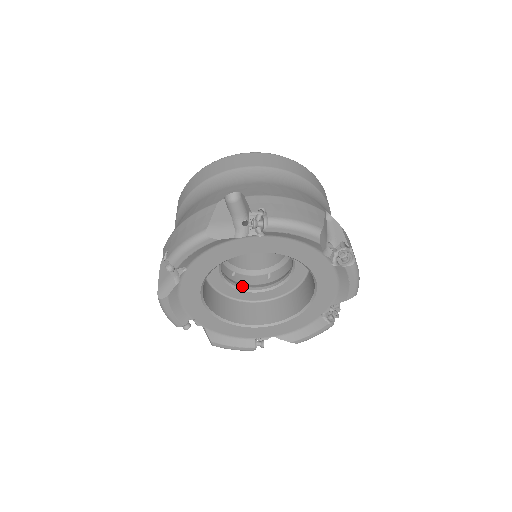
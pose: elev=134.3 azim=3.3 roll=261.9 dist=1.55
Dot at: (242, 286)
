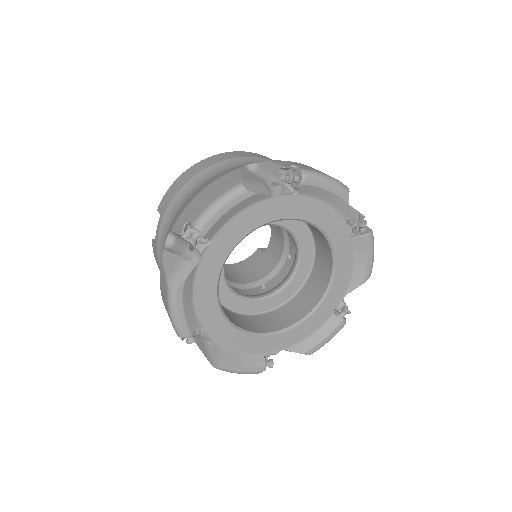
Dot at: occluded
